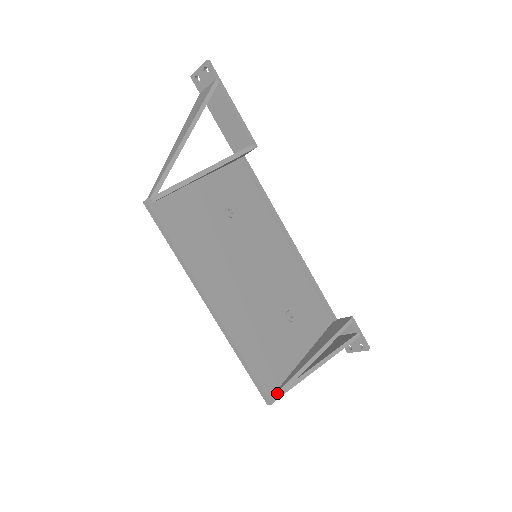
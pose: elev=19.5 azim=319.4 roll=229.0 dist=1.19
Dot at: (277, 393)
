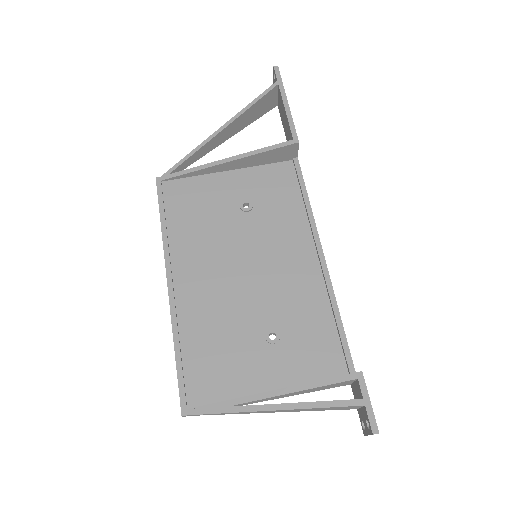
Dot at: (196, 408)
